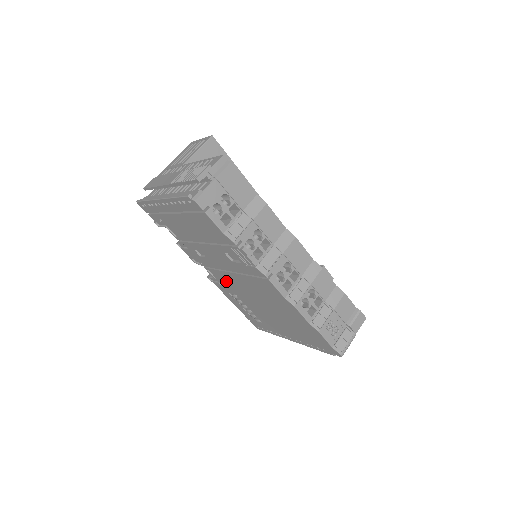
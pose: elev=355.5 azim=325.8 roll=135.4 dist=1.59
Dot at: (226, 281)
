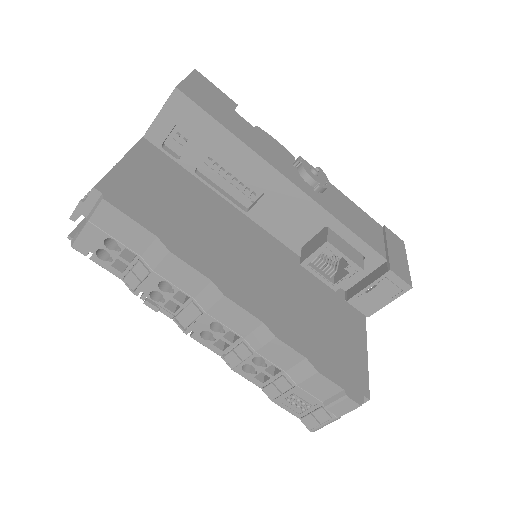
Dot at: occluded
